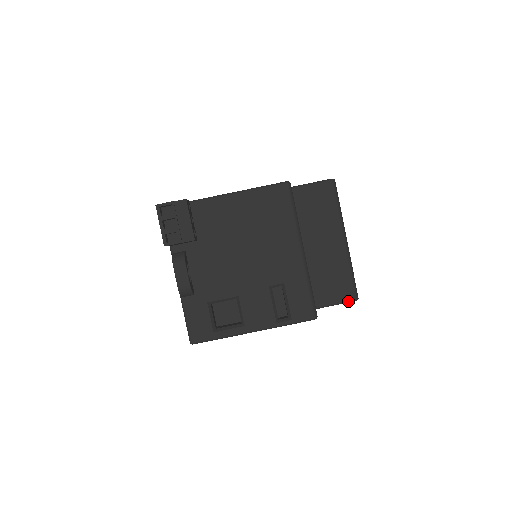
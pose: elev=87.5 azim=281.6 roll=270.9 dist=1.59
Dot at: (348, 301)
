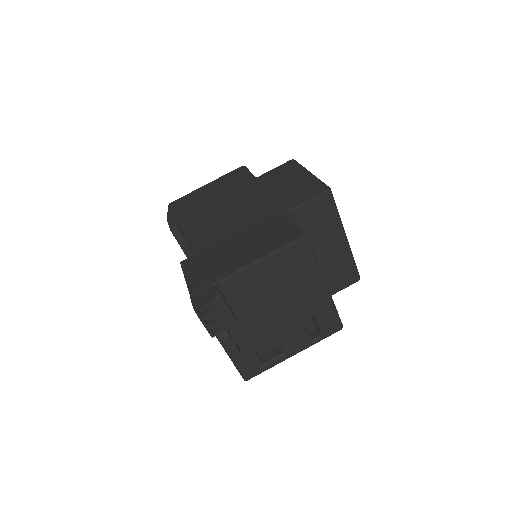
Dot at: occluded
